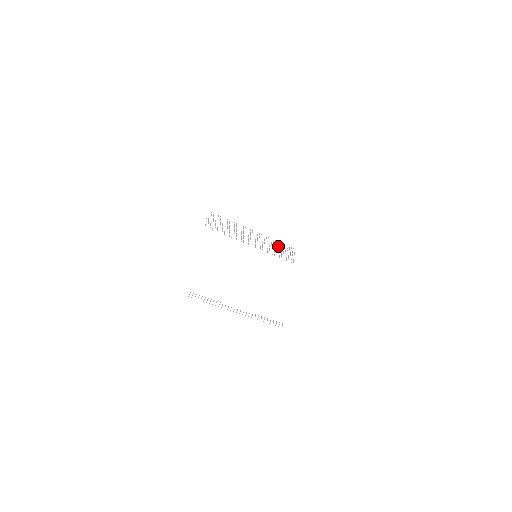
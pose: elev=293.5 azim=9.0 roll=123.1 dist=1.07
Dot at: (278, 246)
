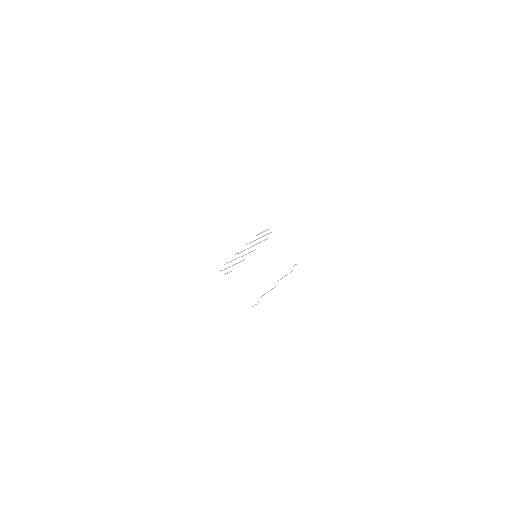
Dot at: occluded
